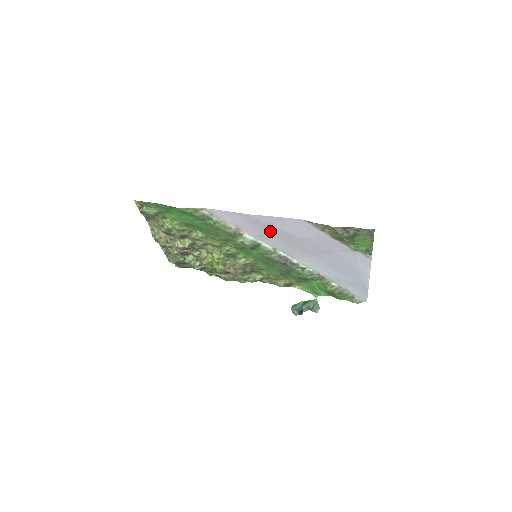
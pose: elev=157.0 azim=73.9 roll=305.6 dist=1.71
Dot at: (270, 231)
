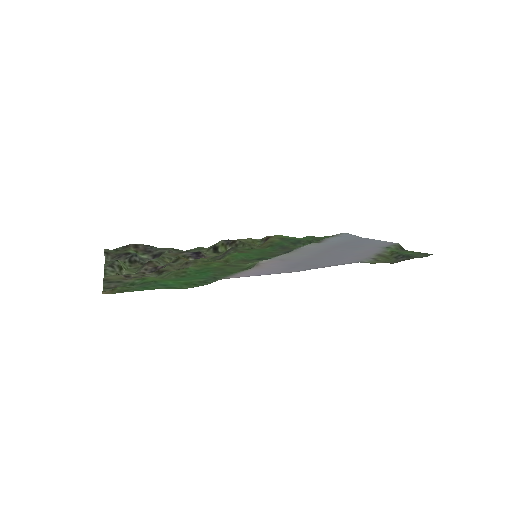
Dot at: (302, 262)
